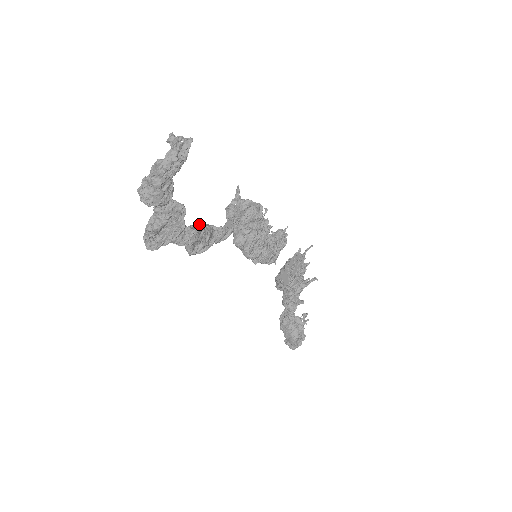
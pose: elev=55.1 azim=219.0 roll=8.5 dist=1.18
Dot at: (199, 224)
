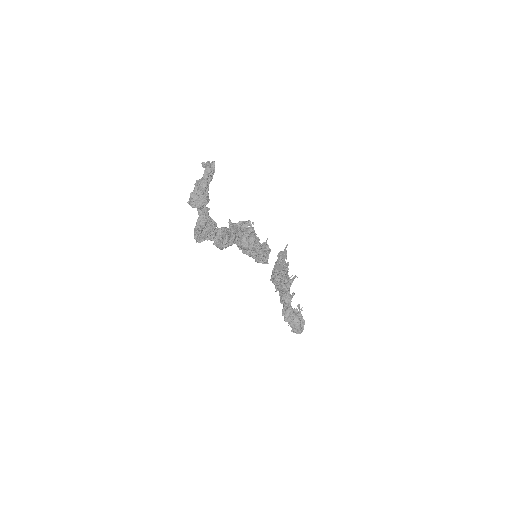
Dot at: occluded
